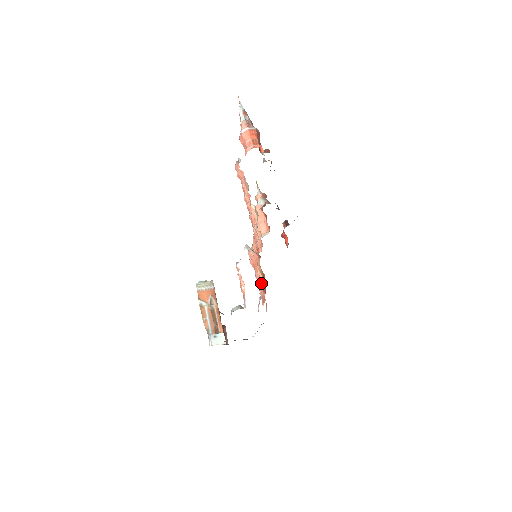
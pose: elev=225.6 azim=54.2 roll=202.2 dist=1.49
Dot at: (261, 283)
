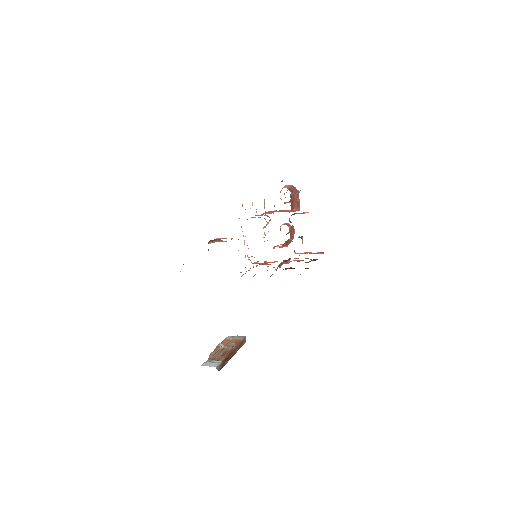
Dot at: occluded
